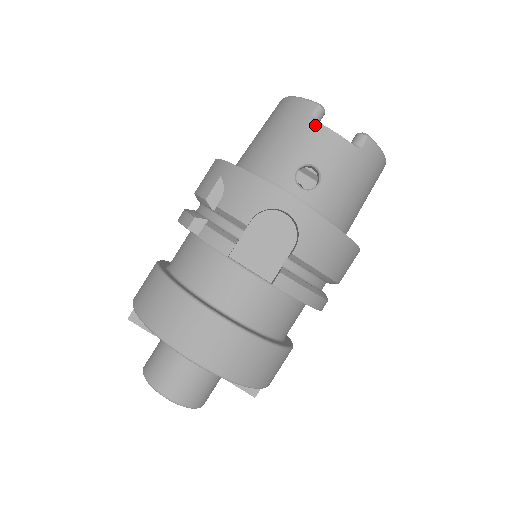
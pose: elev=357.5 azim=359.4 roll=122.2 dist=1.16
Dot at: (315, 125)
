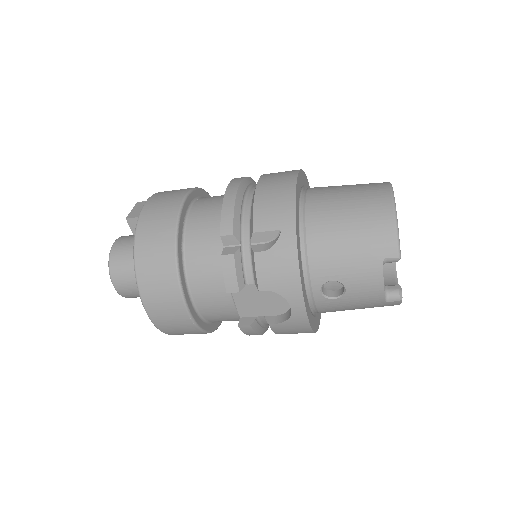
Dot at: (379, 268)
